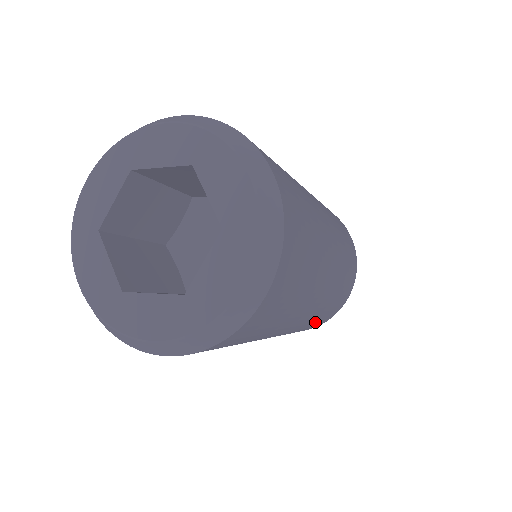
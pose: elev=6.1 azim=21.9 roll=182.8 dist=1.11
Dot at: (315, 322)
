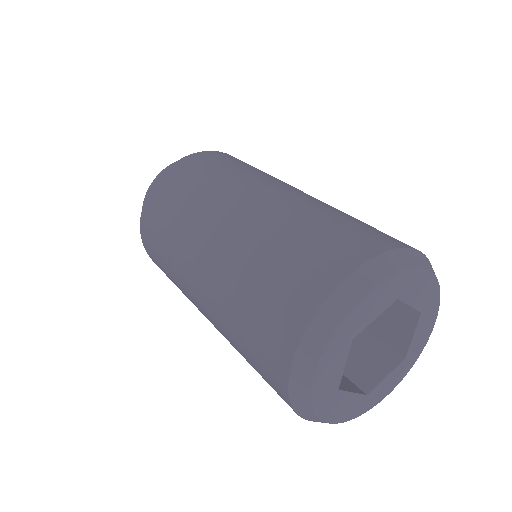
Dot at: occluded
